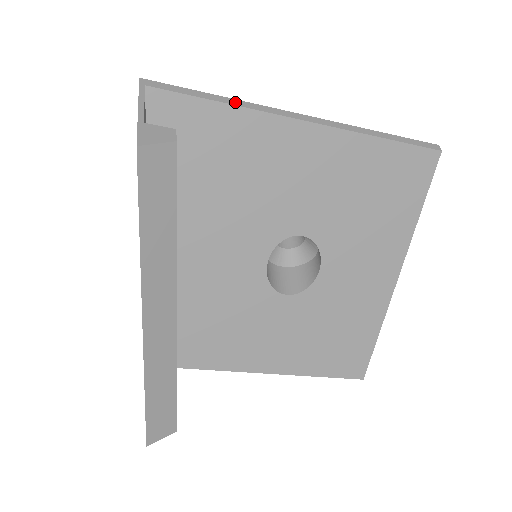
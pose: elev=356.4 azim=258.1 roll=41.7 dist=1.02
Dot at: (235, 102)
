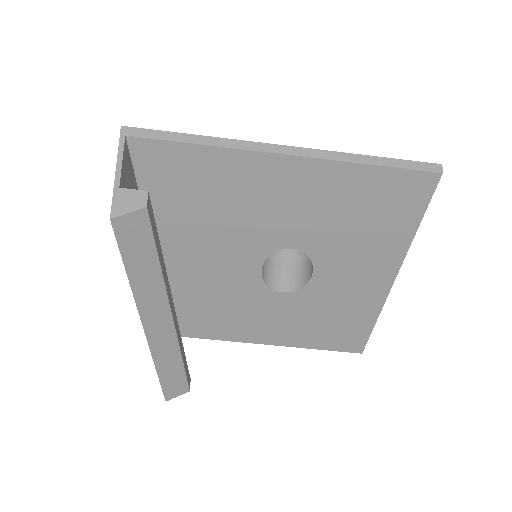
Dot at: (213, 141)
